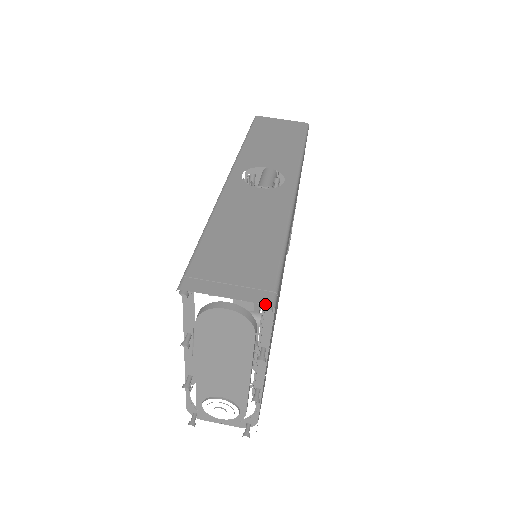
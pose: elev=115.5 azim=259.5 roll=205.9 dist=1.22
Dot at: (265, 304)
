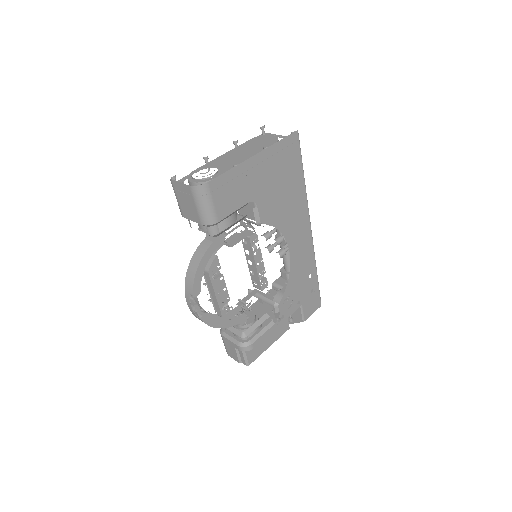
Dot at: occluded
